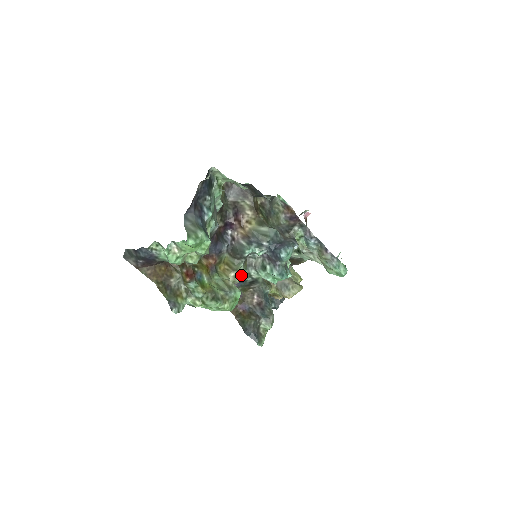
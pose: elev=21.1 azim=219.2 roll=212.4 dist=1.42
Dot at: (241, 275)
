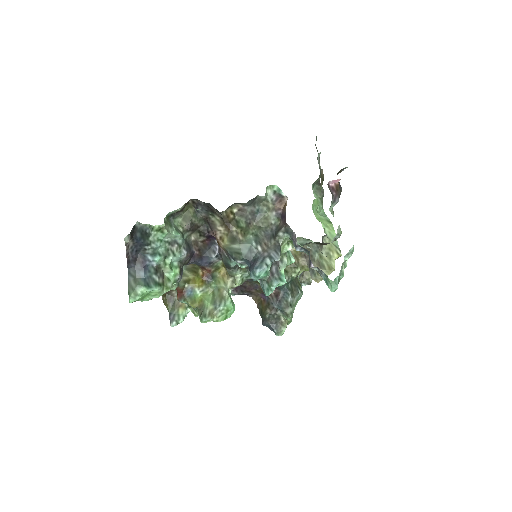
Dot at: (238, 280)
